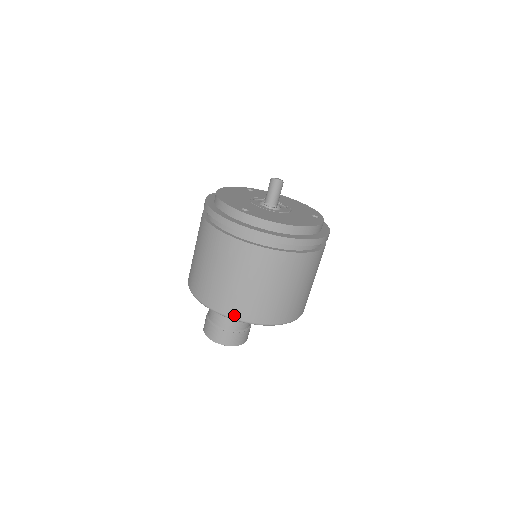
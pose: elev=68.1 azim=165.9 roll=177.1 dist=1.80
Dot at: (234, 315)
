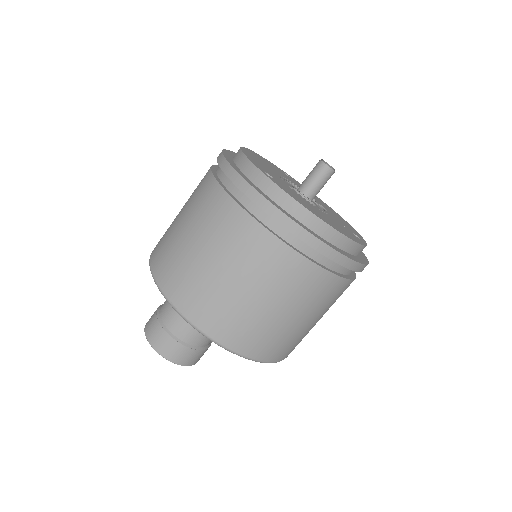
Dot at: (188, 313)
